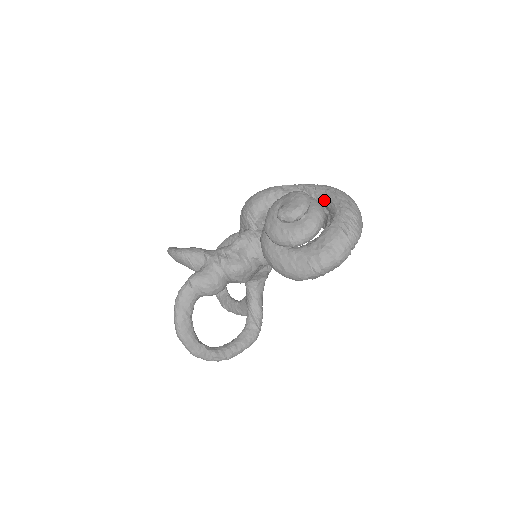
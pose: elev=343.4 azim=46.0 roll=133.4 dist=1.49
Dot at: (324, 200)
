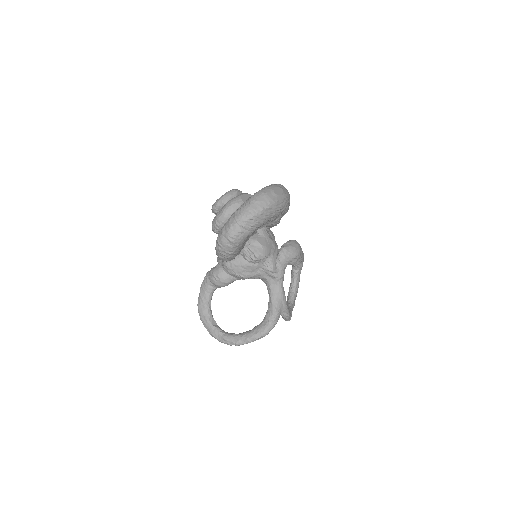
Dot at: occluded
